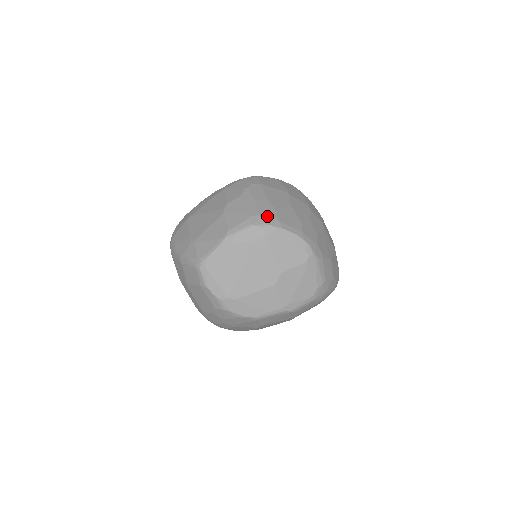
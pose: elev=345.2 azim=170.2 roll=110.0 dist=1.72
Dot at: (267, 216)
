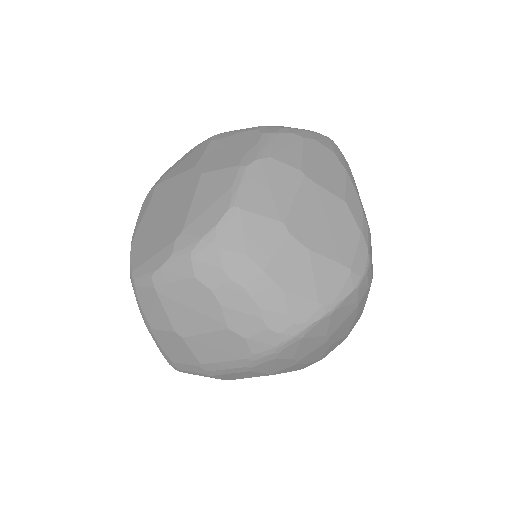
Dot at: occluded
